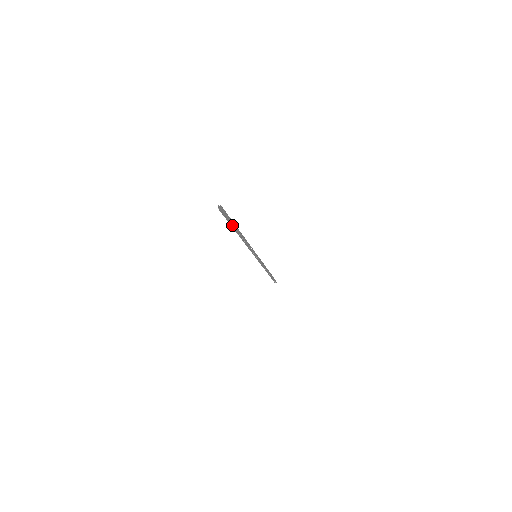
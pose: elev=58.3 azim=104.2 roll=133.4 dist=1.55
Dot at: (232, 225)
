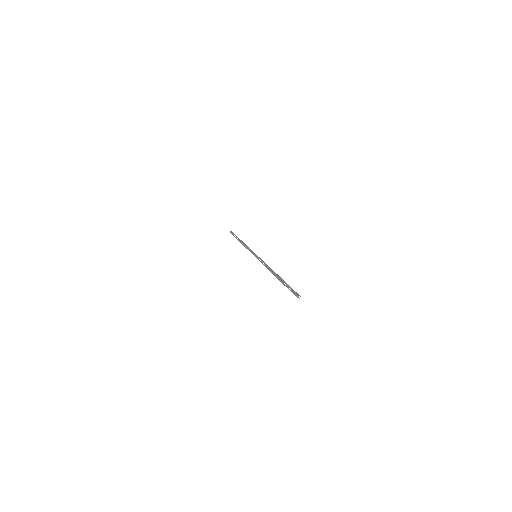
Dot at: (282, 280)
